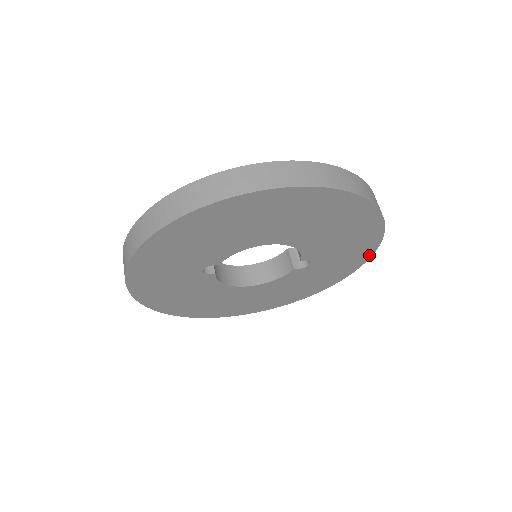
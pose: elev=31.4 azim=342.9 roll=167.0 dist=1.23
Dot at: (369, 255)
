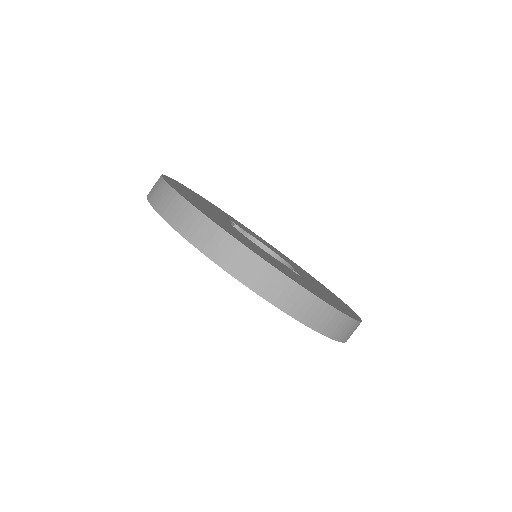
Dot at: (327, 335)
